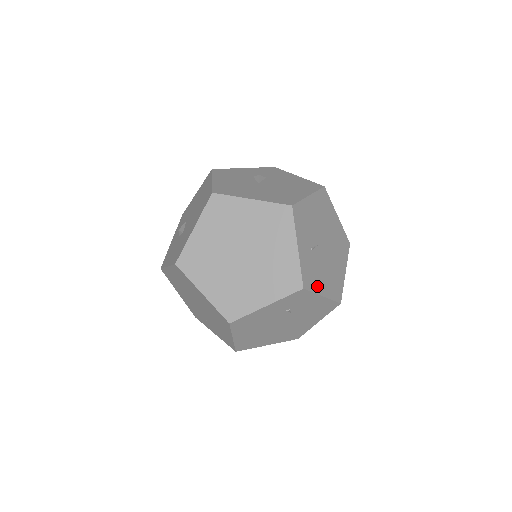
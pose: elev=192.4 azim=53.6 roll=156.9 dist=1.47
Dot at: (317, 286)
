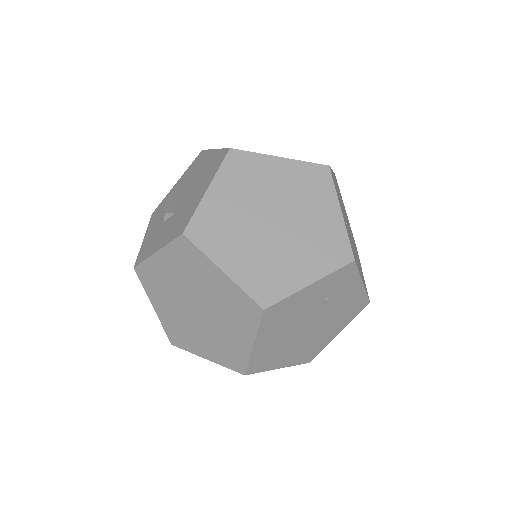
Dot at: (358, 268)
